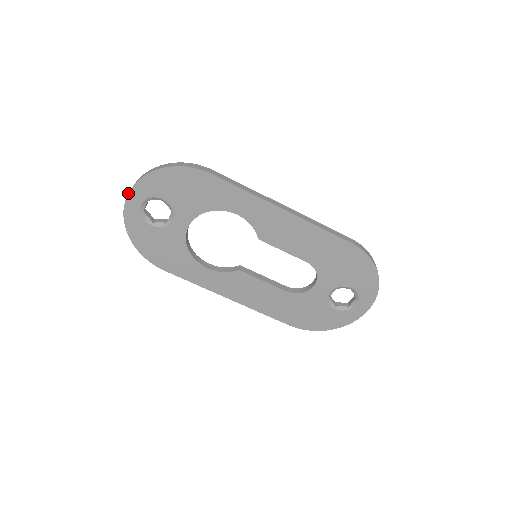
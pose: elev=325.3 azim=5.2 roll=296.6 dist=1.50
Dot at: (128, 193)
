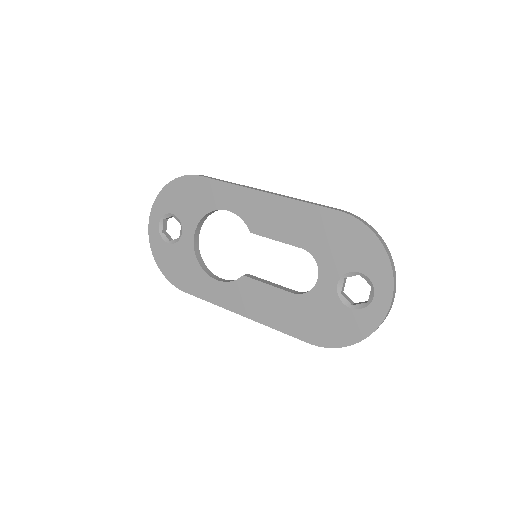
Dot at: (149, 216)
